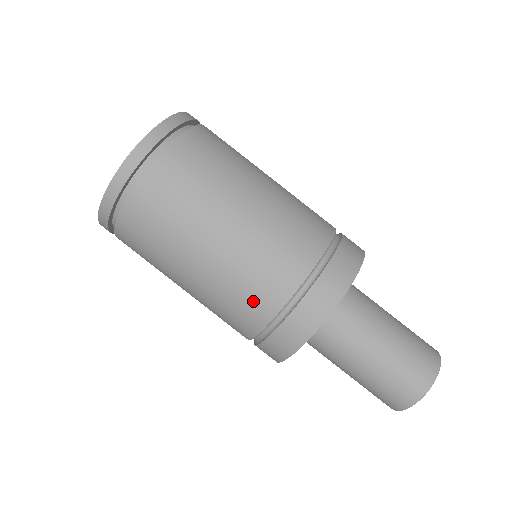
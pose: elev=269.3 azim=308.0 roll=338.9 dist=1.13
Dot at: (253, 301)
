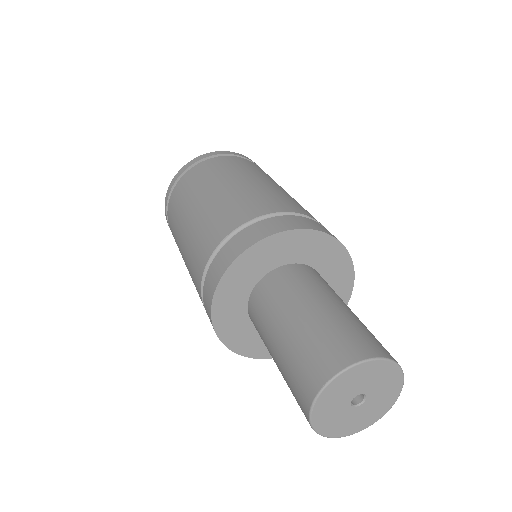
Dot at: (200, 252)
